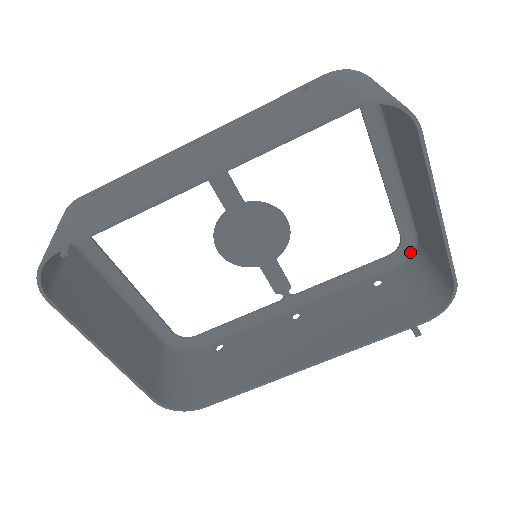
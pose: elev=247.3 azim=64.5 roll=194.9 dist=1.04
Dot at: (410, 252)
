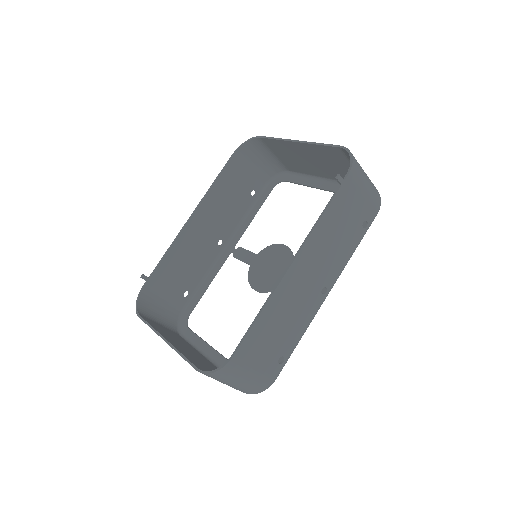
Dot at: occluded
